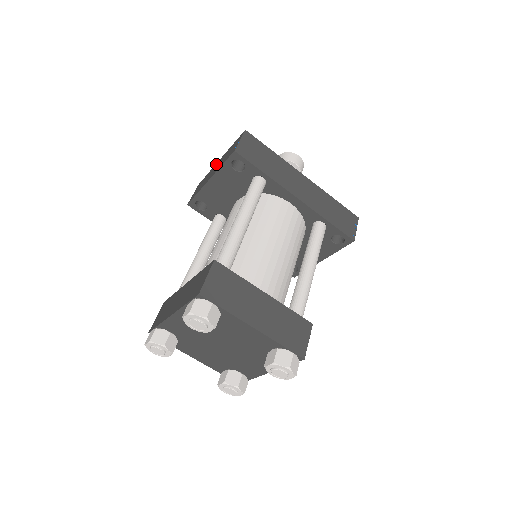
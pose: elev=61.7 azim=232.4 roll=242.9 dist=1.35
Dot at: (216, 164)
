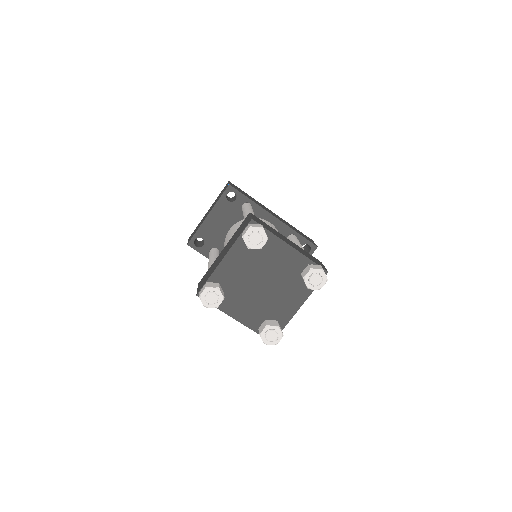
Dot at: (206, 213)
